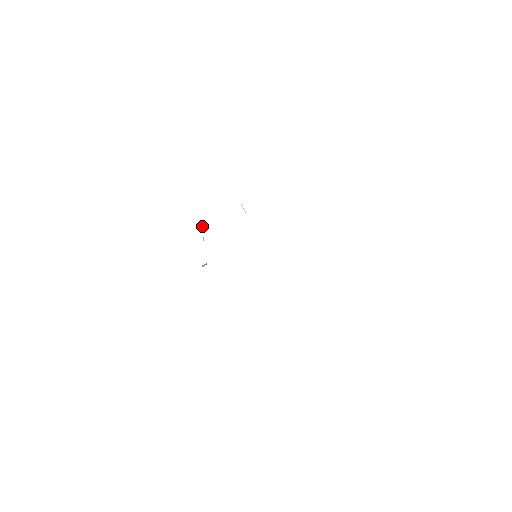
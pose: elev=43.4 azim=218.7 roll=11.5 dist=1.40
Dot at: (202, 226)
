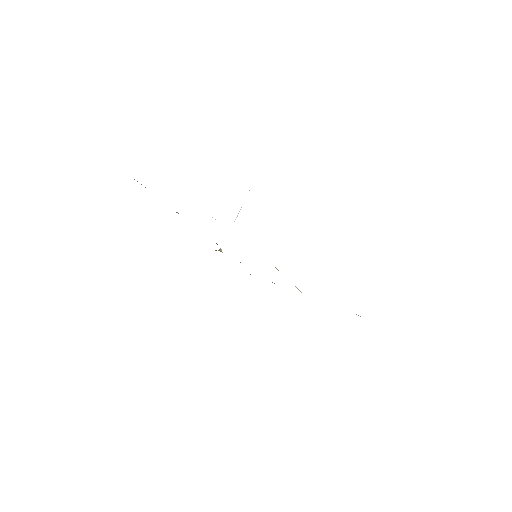
Dot at: occluded
